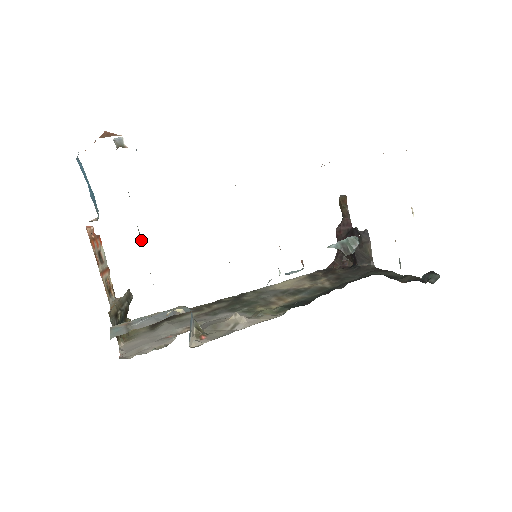
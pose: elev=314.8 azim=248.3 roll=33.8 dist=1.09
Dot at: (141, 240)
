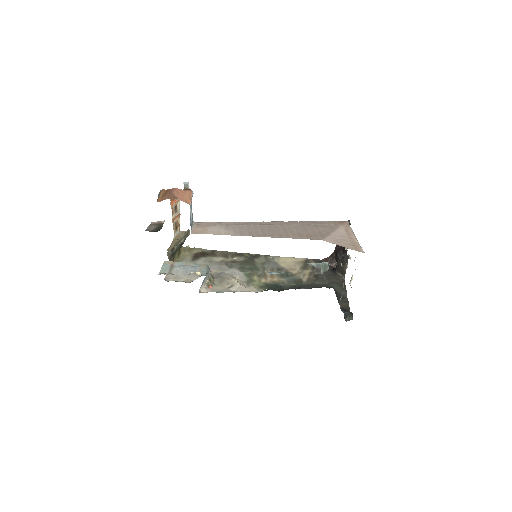
Dot at: occluded
